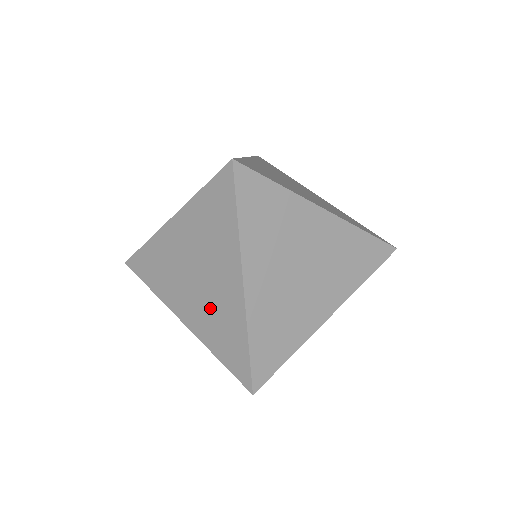
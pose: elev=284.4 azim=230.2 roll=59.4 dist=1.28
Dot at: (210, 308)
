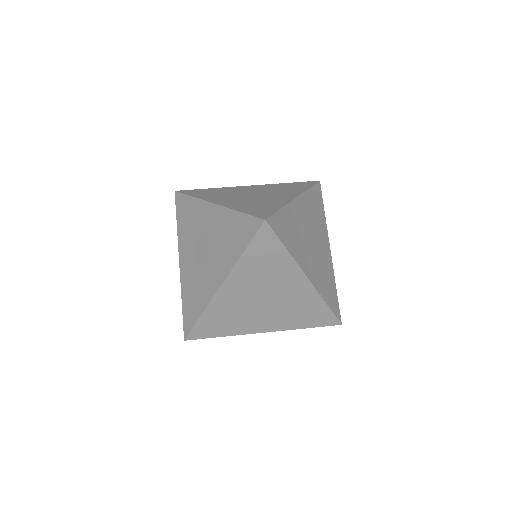
Dot at: (218, 245)
